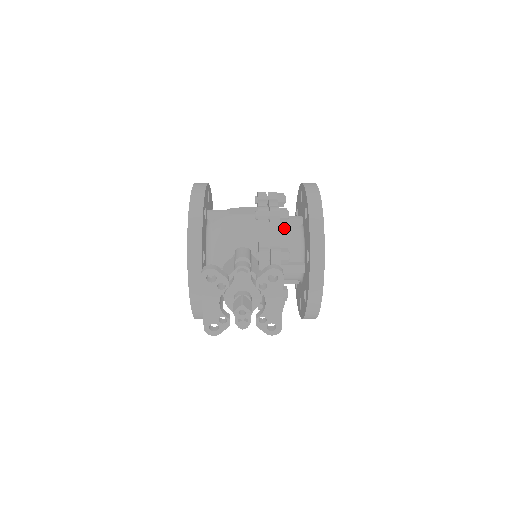
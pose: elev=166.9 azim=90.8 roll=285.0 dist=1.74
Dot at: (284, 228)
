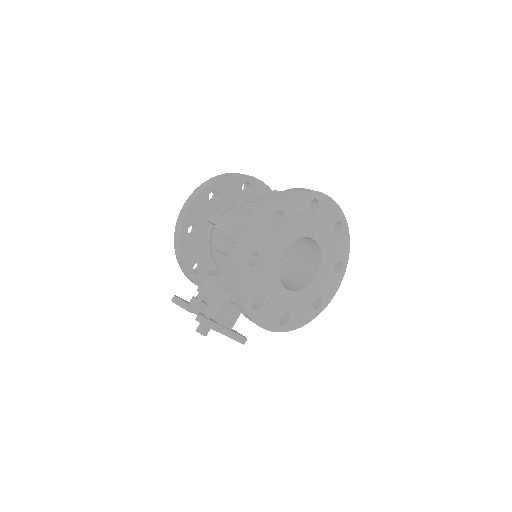
Dot at: occluded
